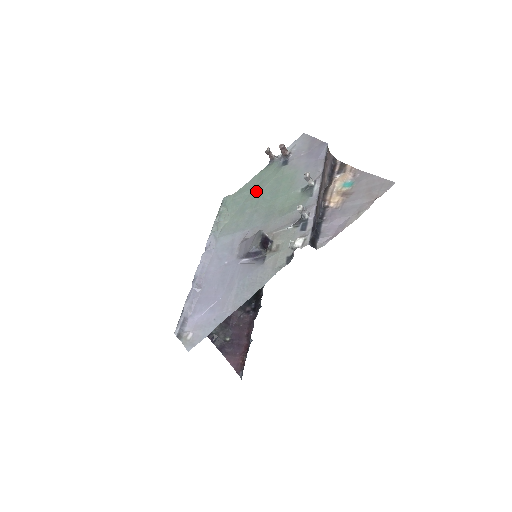
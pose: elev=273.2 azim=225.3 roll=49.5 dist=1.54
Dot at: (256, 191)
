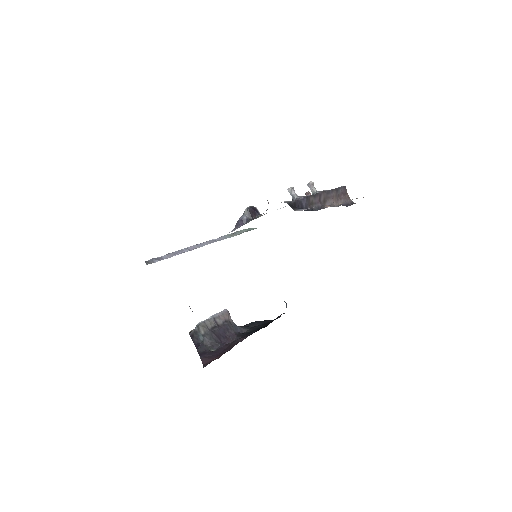
Dot at: occluded
